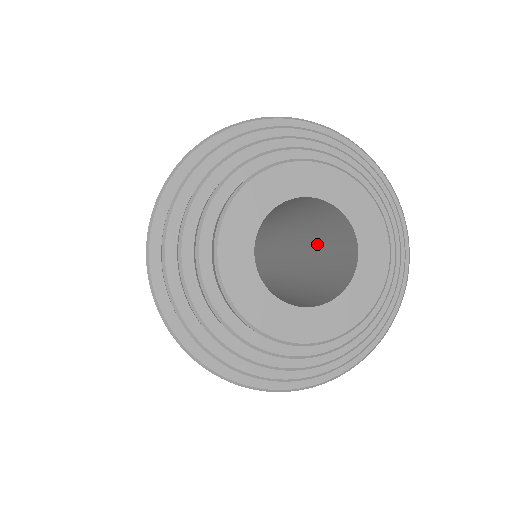
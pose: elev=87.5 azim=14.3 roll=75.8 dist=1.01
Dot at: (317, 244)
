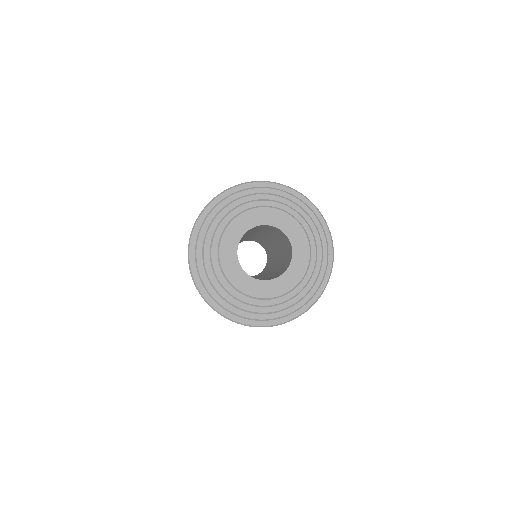
Dot at: occluded
